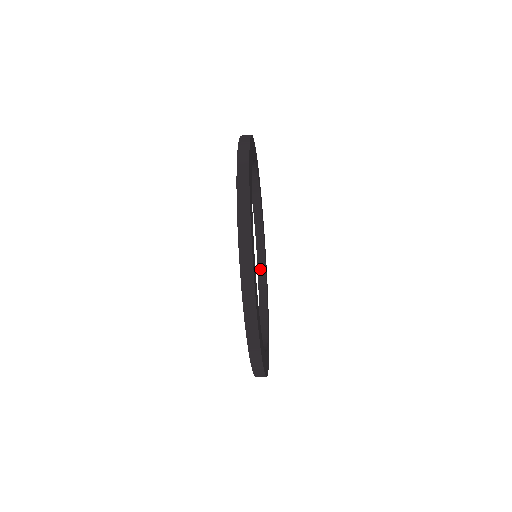
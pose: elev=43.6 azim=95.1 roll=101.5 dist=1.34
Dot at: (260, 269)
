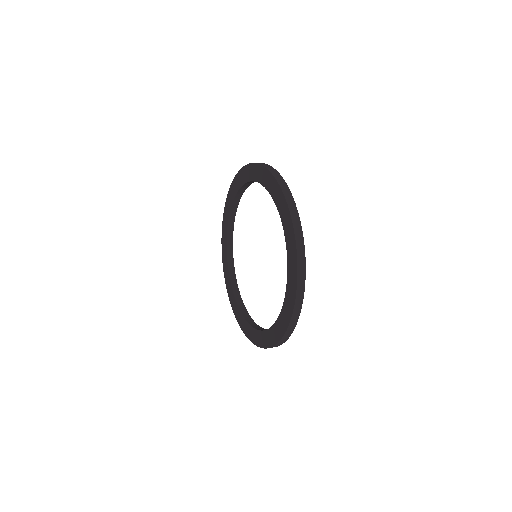
Dot at: (229, 257)
